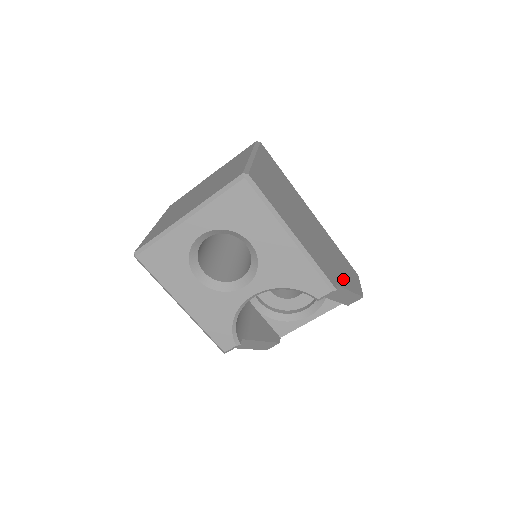
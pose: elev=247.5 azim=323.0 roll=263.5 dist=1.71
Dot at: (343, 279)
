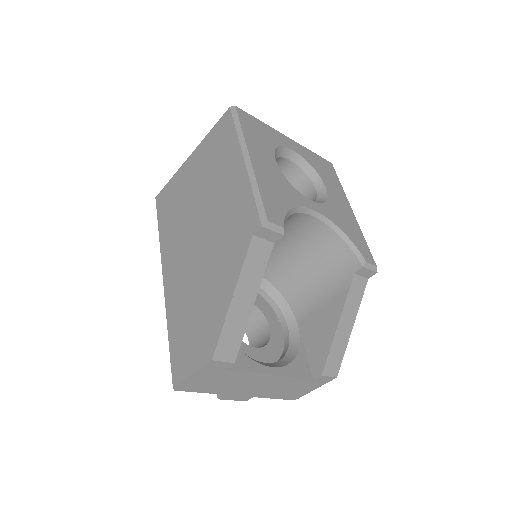
Dot at: occluded
